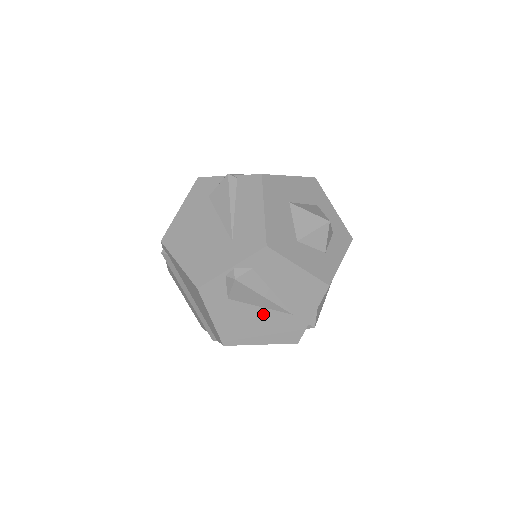
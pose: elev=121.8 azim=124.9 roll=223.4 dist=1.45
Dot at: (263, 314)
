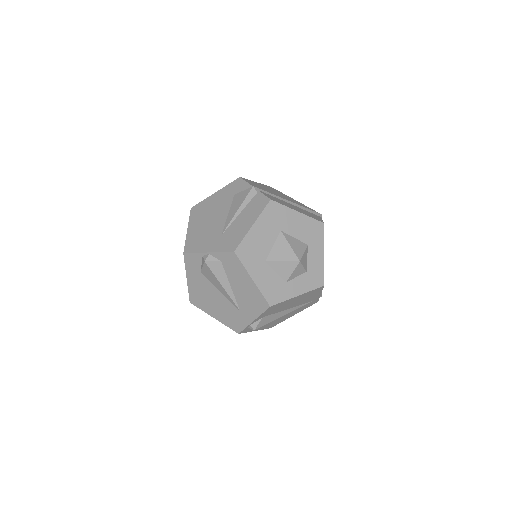
Dot at: (220, 297)
